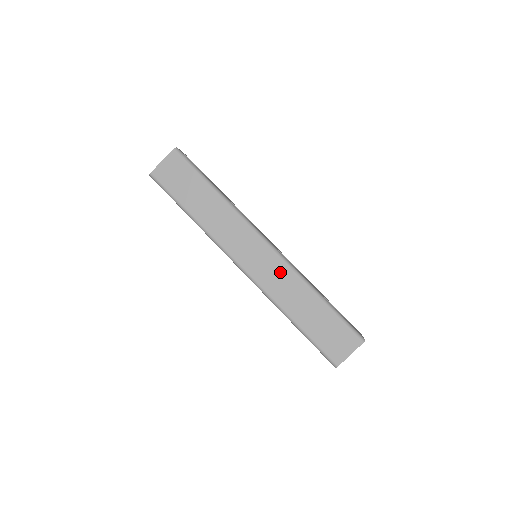
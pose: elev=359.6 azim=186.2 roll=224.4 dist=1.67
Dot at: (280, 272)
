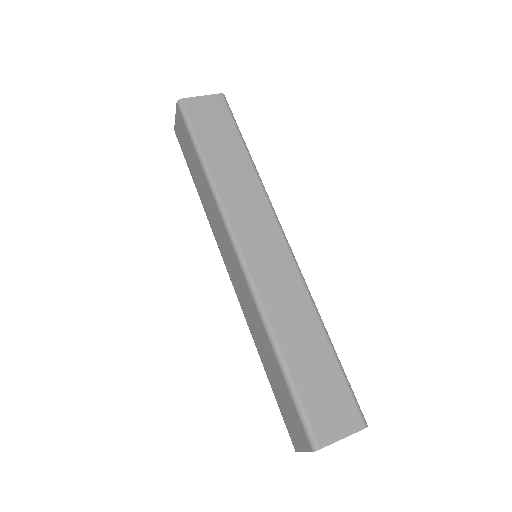
Dot at: (288, 280)
